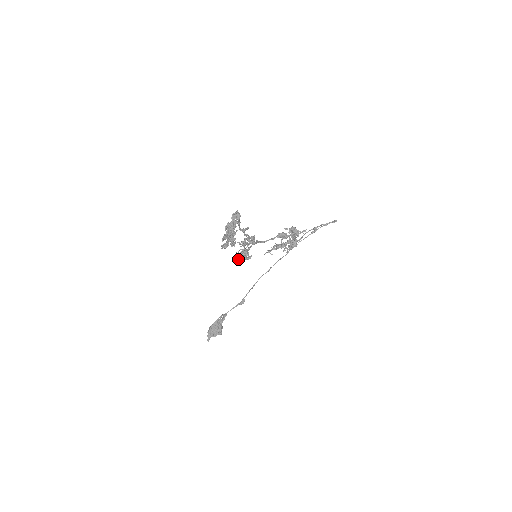
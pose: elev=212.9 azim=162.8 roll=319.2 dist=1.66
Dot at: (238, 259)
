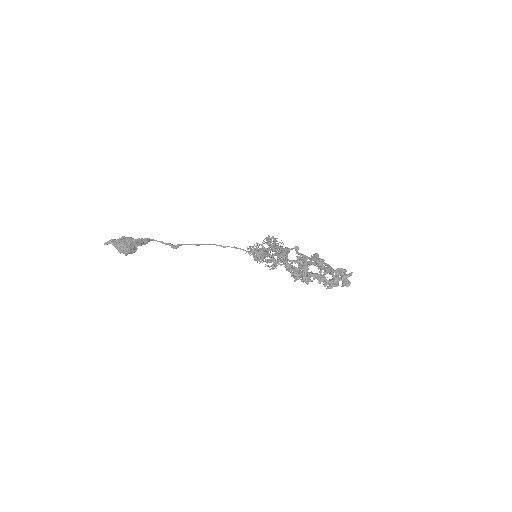
Dot at: (250, 250)
